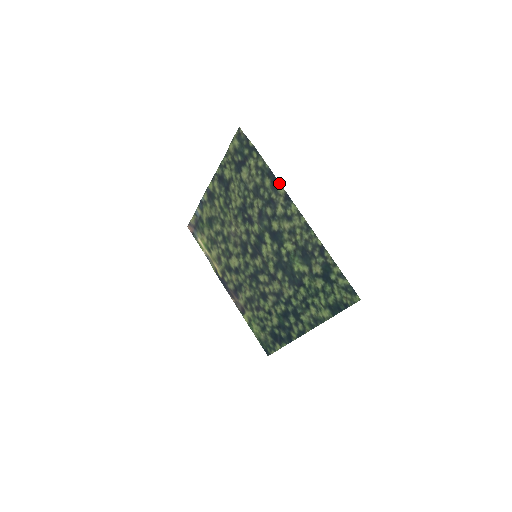
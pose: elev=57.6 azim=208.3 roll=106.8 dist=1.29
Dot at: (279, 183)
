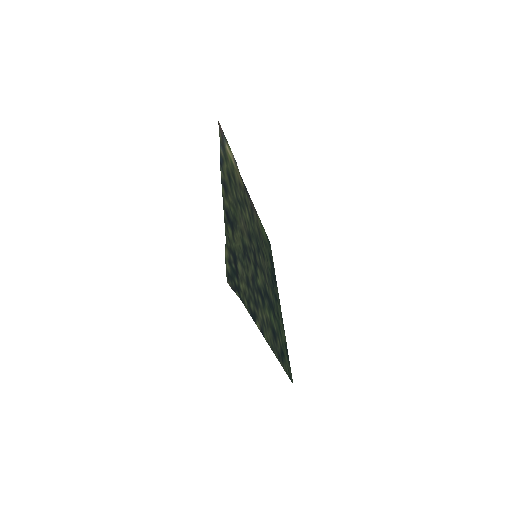
Dot at: (257, 325)
